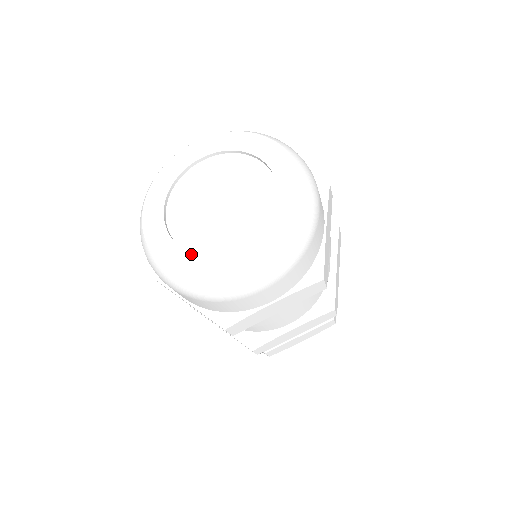
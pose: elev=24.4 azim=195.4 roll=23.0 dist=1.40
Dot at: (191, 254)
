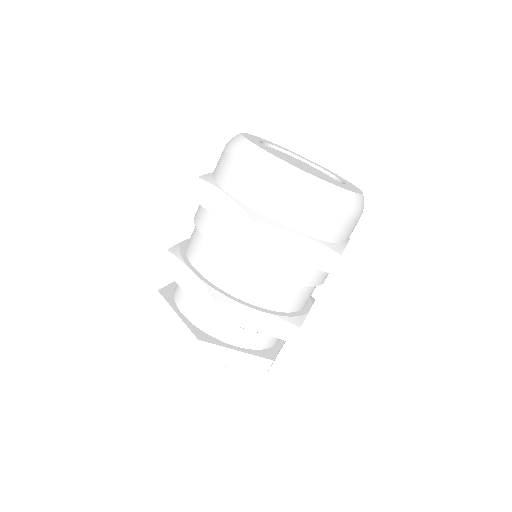
Dot at: (278, 155)
